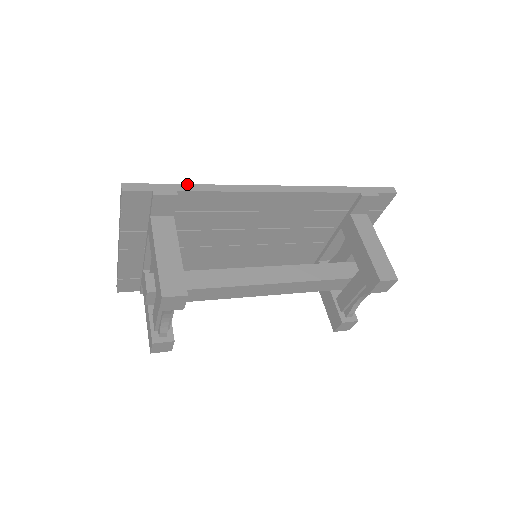
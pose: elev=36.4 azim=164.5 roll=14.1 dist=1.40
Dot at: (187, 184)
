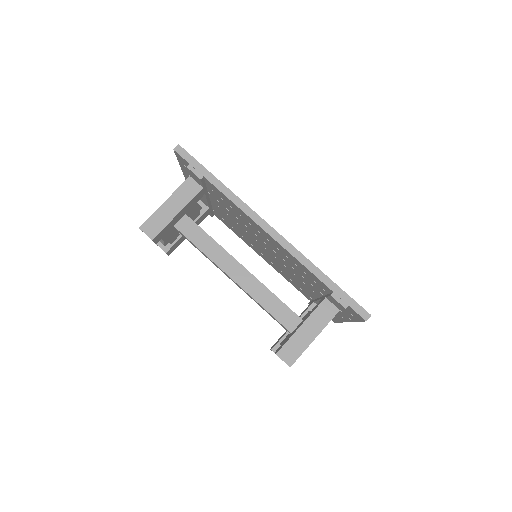
Dot at: occluded
